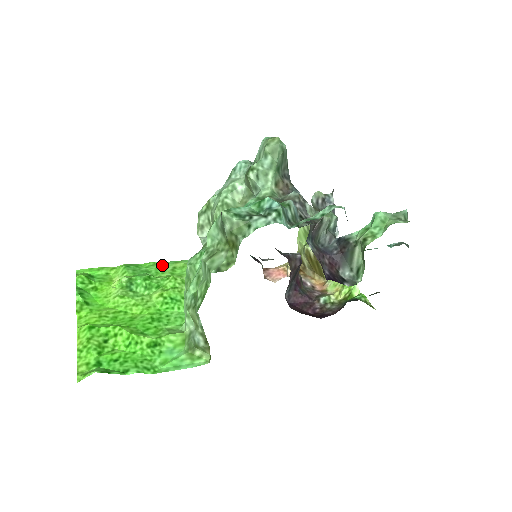
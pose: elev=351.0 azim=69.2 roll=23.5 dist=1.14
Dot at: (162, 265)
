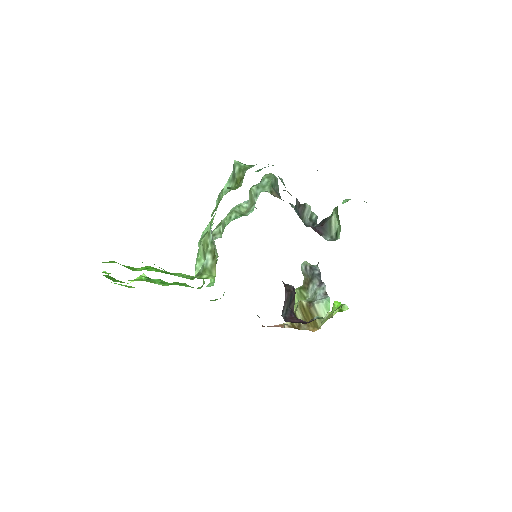
Dot at: occluded
